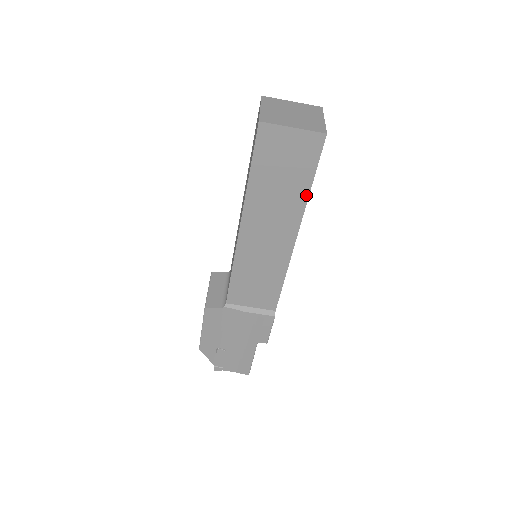
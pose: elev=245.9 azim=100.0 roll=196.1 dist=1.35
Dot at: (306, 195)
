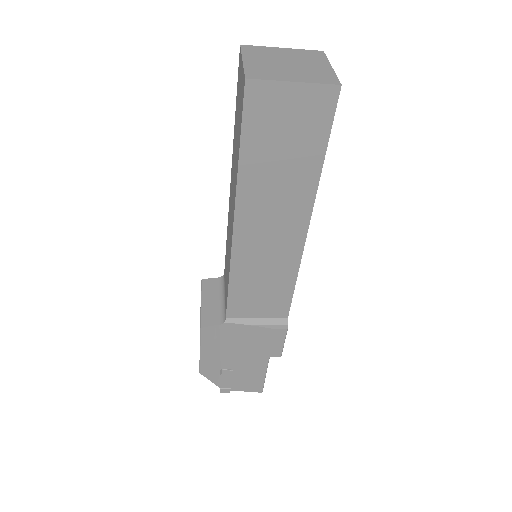
Dot at: (317, 173)
